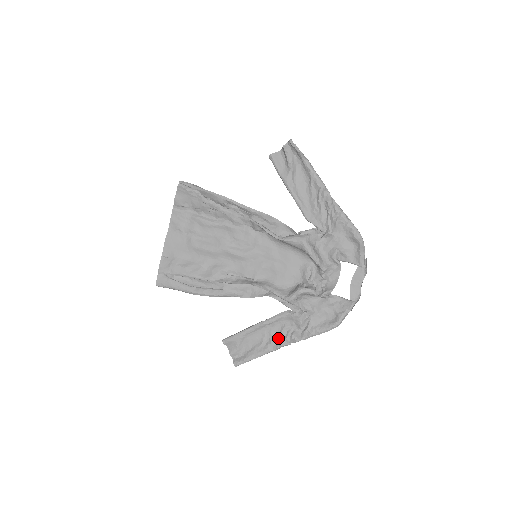
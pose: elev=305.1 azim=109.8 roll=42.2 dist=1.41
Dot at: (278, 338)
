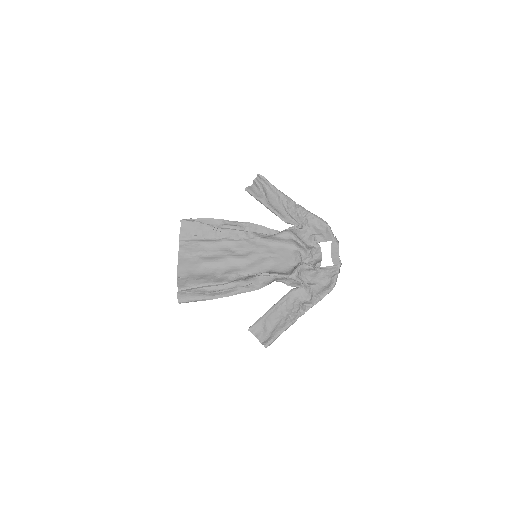
Dot at: (293, 312)
